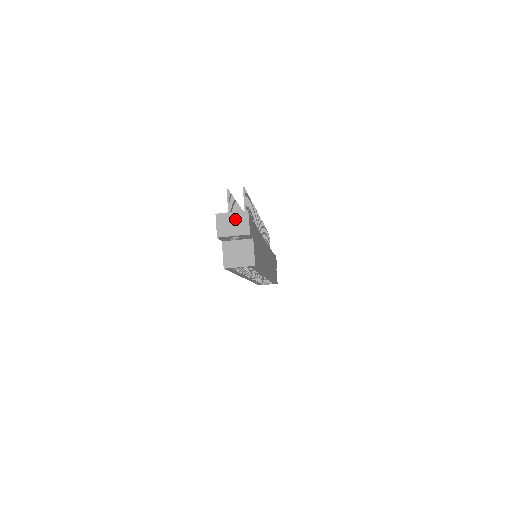
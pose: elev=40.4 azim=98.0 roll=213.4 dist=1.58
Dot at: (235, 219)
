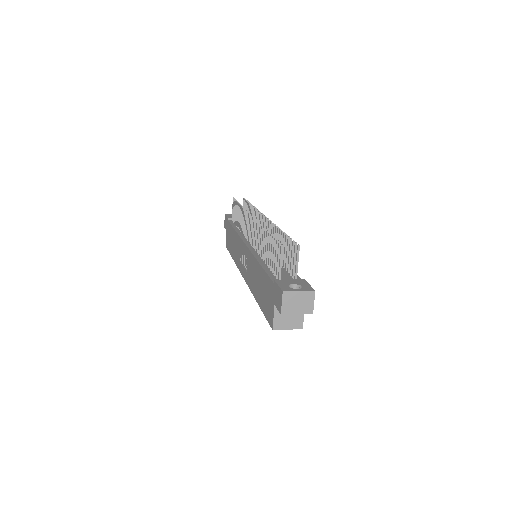
Dot at: (301, 298)
